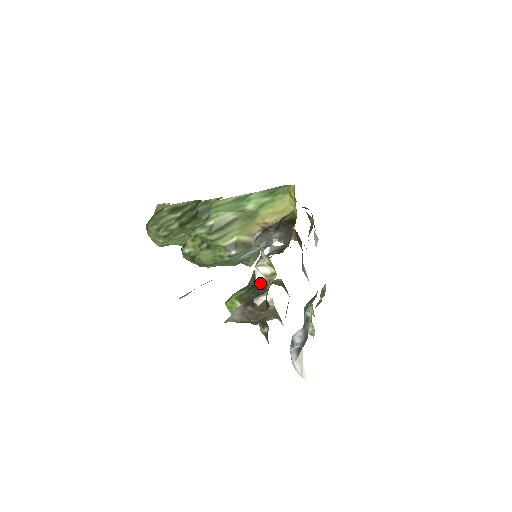
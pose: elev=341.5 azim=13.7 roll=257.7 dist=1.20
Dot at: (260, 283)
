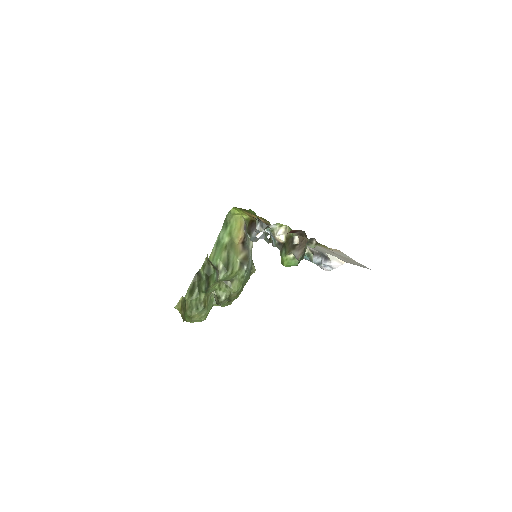
Dot at: (285, 239)
